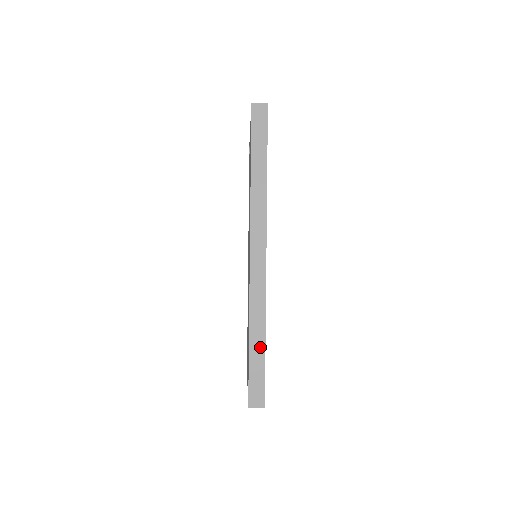
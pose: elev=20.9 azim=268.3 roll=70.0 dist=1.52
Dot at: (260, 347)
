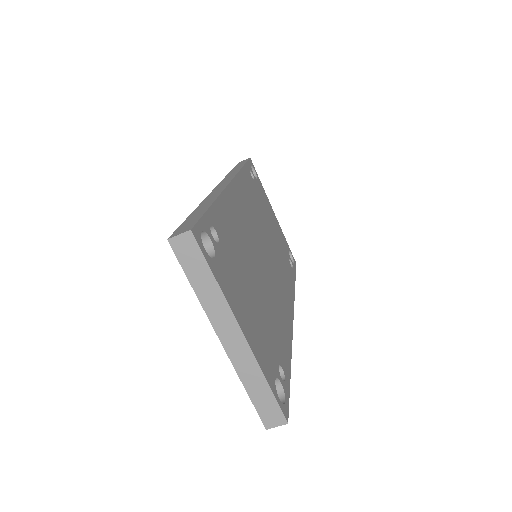
Dot at: (204, 208)
